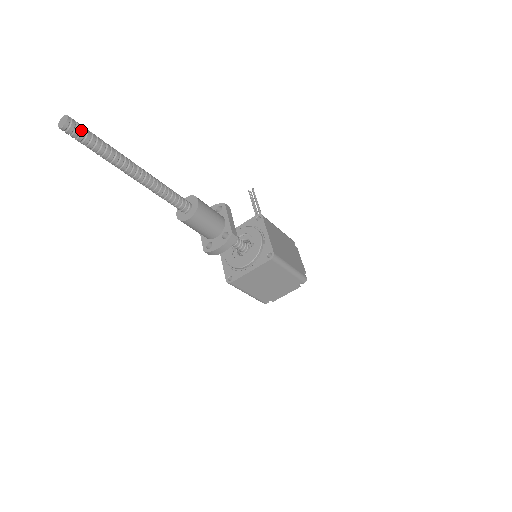
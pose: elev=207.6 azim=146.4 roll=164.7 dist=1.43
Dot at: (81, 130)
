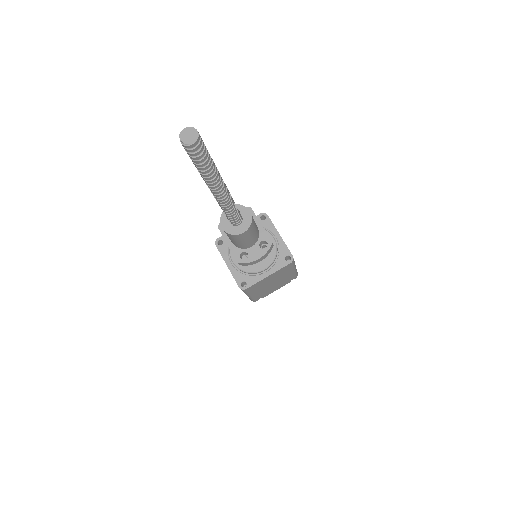
Dot at: (203, 146)
